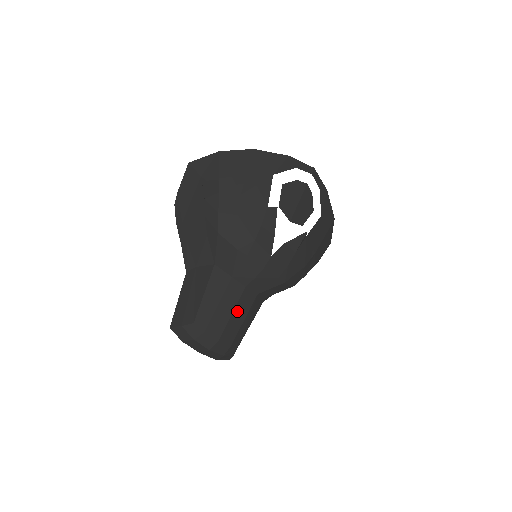
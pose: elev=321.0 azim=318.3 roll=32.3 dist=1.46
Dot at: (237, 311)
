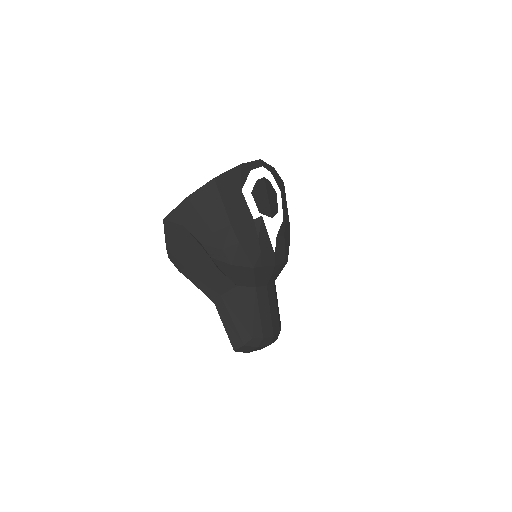
Dot at: (271, 306)
